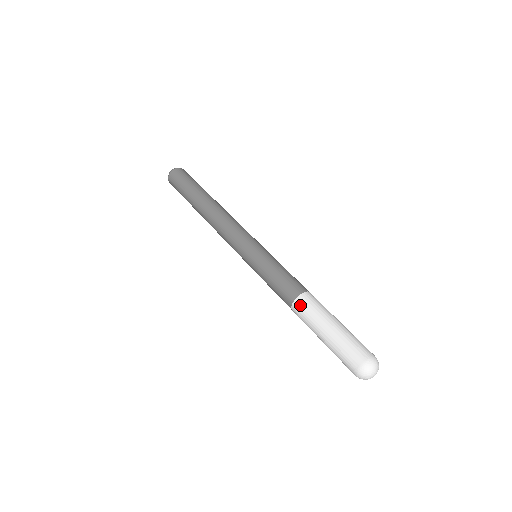
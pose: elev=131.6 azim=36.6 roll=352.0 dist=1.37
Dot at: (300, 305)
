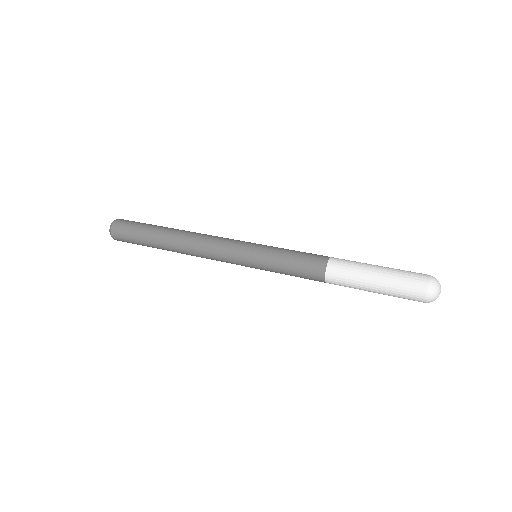
Dot at: (337, 262)
